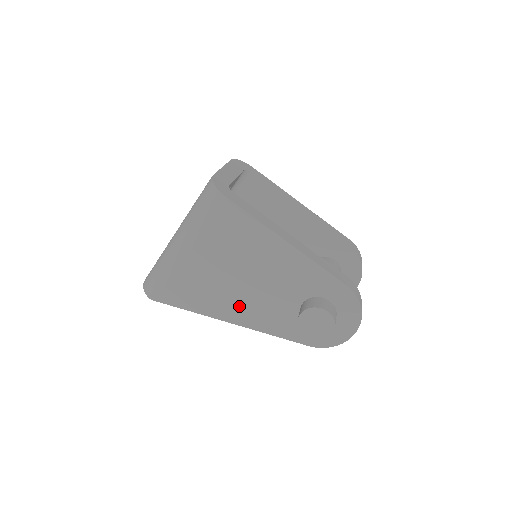
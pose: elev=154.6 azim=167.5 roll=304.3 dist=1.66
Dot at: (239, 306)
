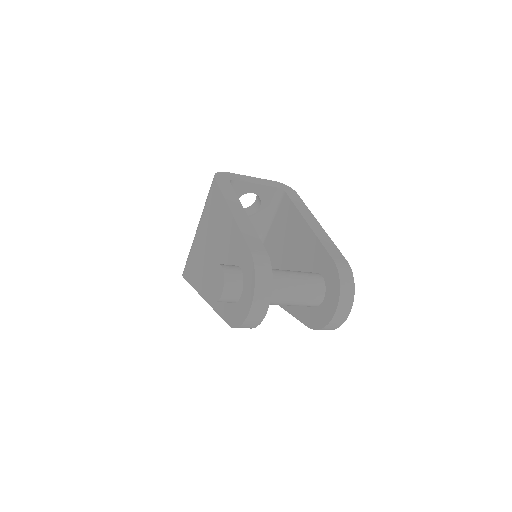
Dot at: (207, 279)
